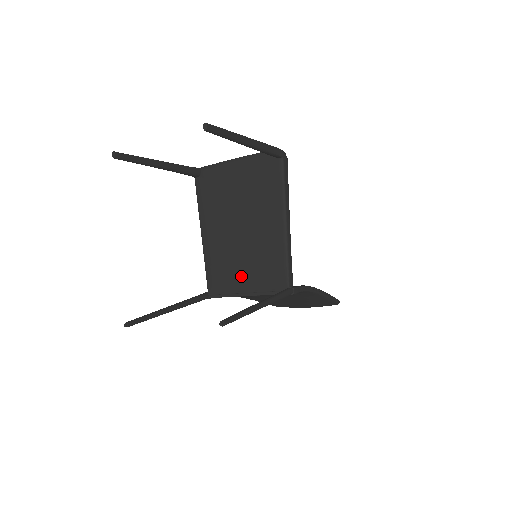
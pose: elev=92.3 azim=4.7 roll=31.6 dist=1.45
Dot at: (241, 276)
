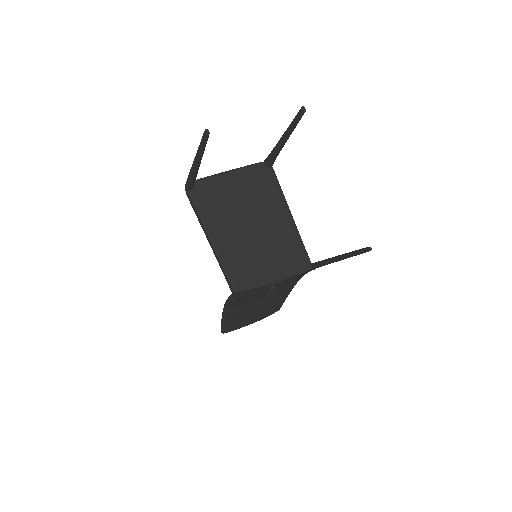
Dot at: (266, 267)
